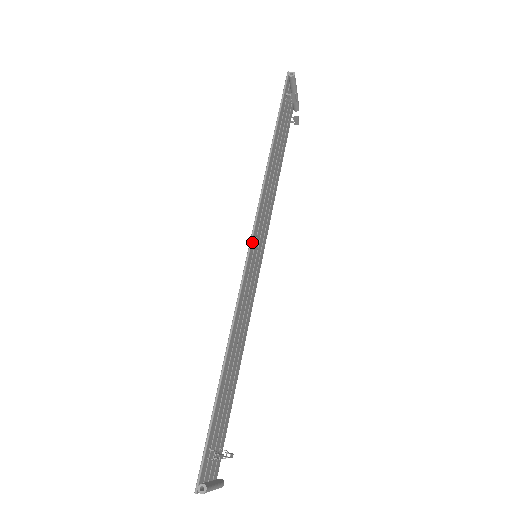
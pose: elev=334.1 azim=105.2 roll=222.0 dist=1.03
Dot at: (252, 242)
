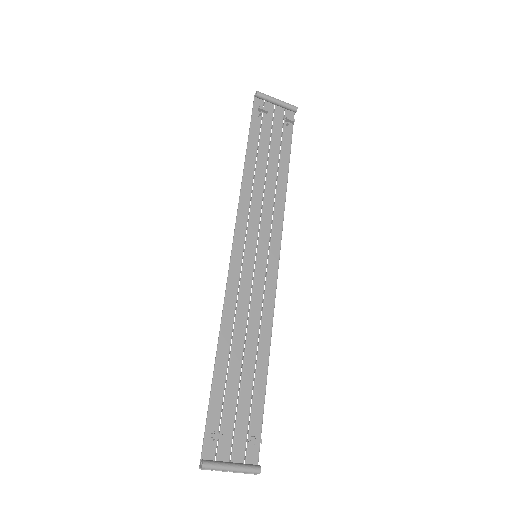
Dot at: (235, 247)
